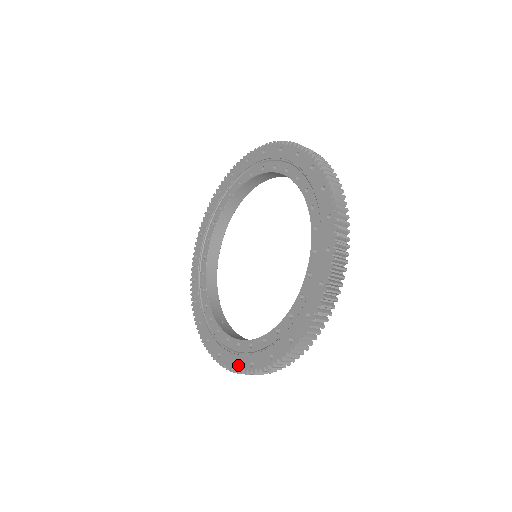
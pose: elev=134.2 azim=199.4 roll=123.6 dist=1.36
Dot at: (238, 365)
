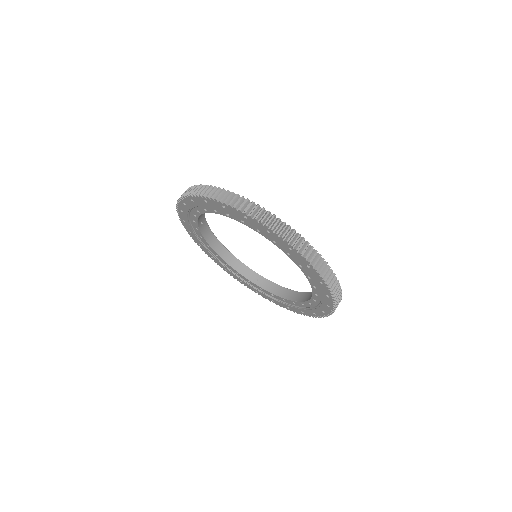
Dot at: (292, 310)
